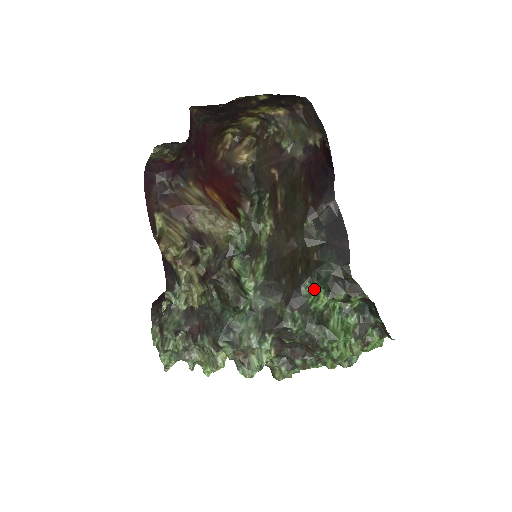
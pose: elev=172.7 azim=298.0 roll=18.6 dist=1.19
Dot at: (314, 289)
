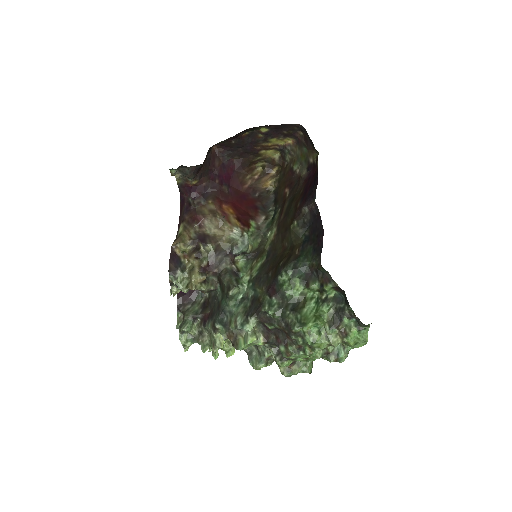
Dot at: (289, 278)
